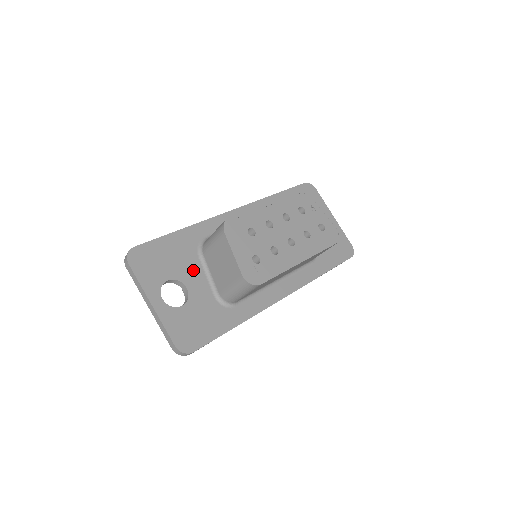
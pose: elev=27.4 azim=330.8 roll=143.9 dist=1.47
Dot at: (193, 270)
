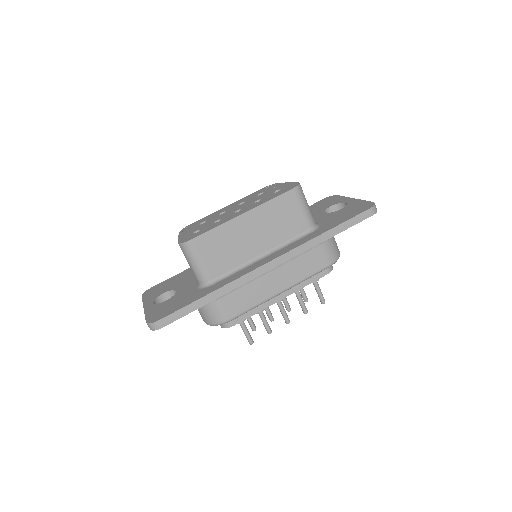
Dot at: (187, 281)
